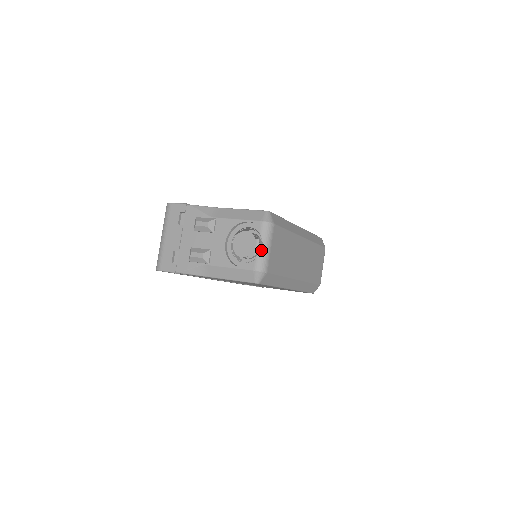
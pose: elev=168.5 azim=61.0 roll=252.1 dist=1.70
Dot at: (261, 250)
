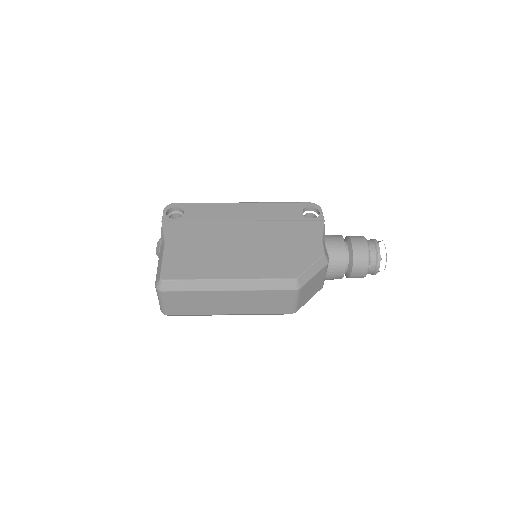
Dot at: (159, 302)
